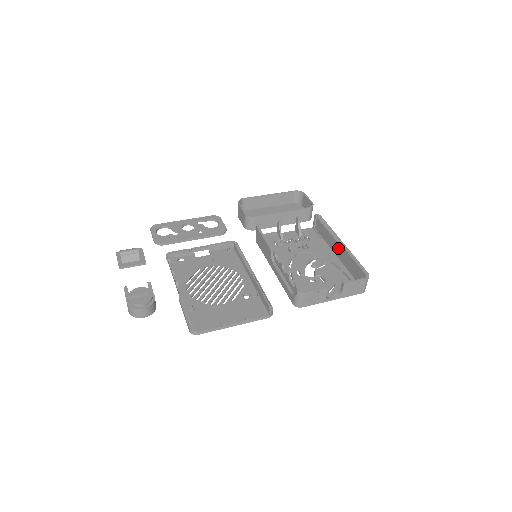
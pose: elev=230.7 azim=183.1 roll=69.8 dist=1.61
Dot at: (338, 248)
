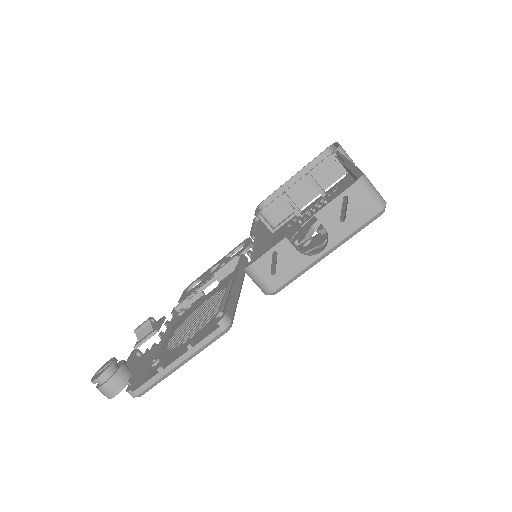
Dot at: occluded
